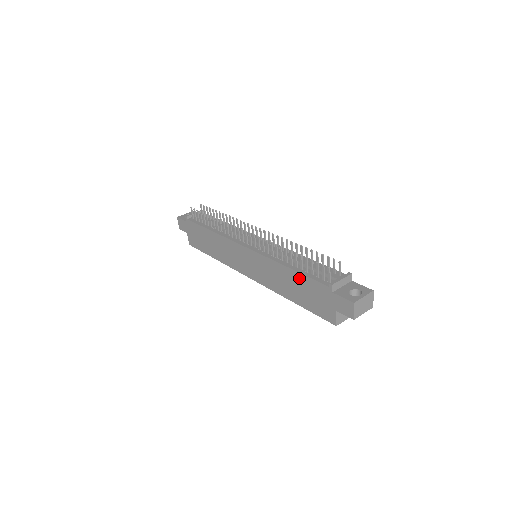
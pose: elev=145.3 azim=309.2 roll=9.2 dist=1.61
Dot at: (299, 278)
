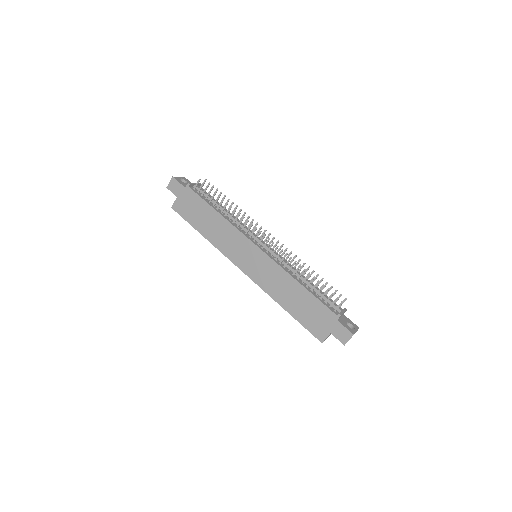
Dot at: (308, 297)
